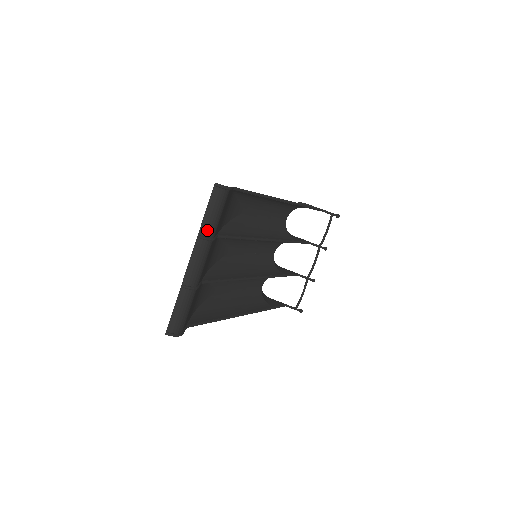
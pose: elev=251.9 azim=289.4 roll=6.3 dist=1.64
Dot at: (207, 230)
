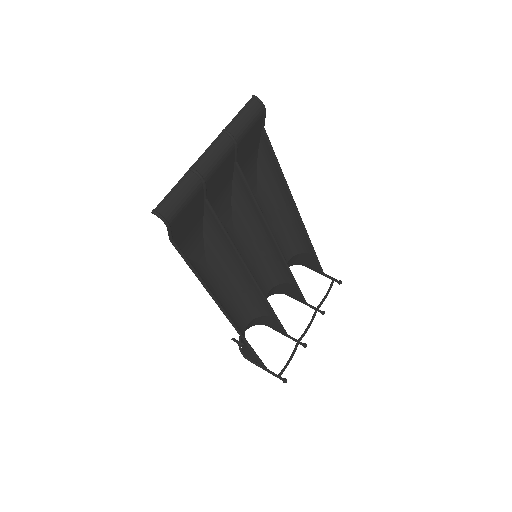
Dot at: (234, 129)
